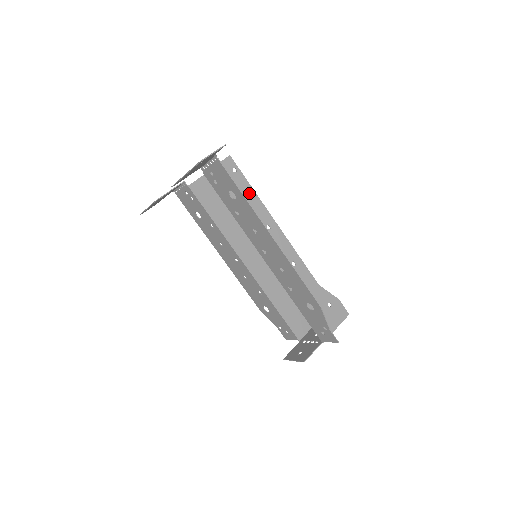
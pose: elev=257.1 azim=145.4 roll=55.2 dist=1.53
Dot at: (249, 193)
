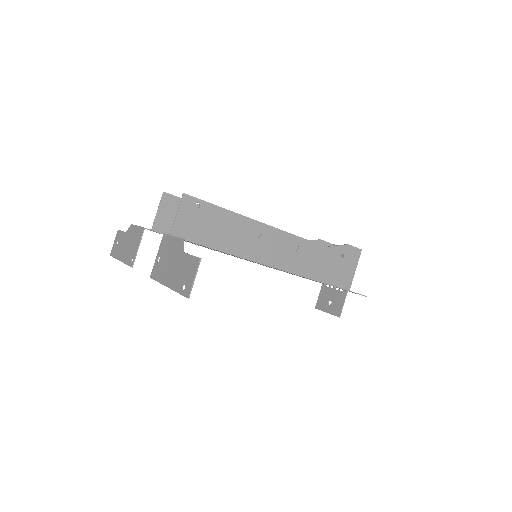
Dot at: (224, 216)
